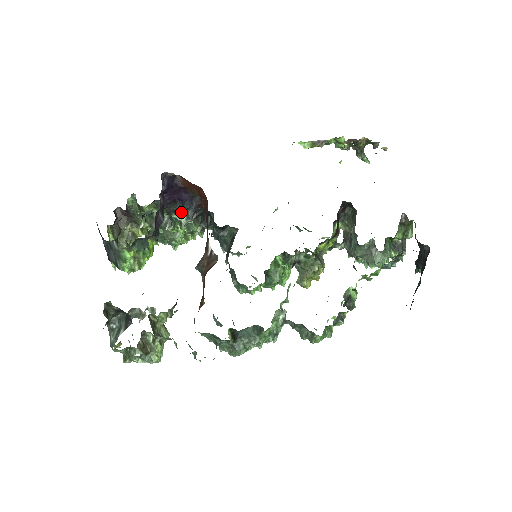
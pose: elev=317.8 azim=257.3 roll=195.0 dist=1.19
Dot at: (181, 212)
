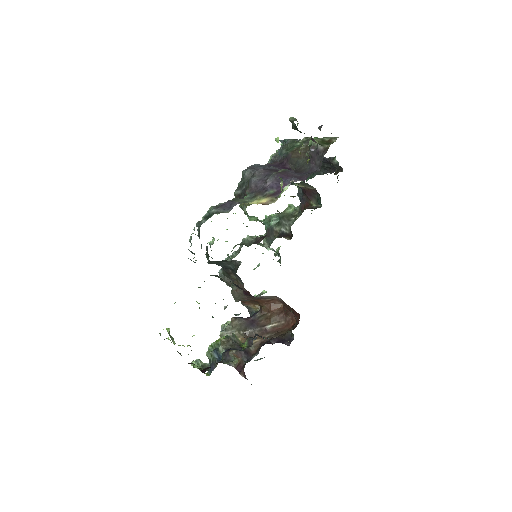
Dot at: occluded
